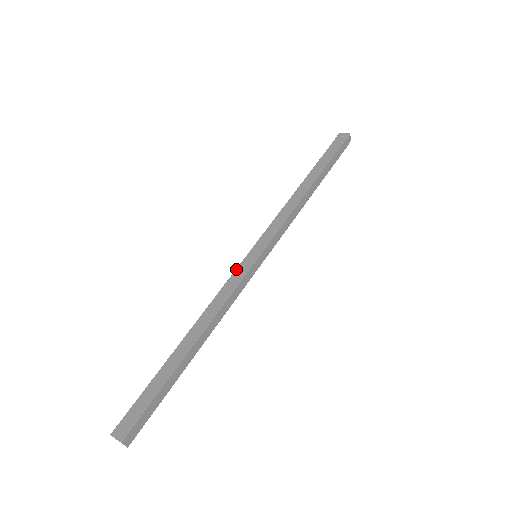
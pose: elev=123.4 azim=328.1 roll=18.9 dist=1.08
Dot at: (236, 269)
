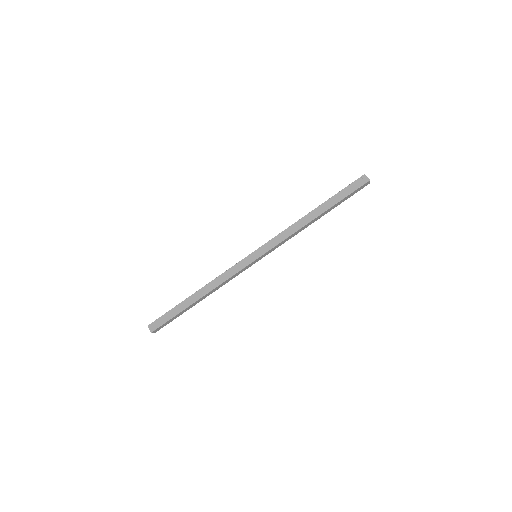
Dot at: (240, 261)
